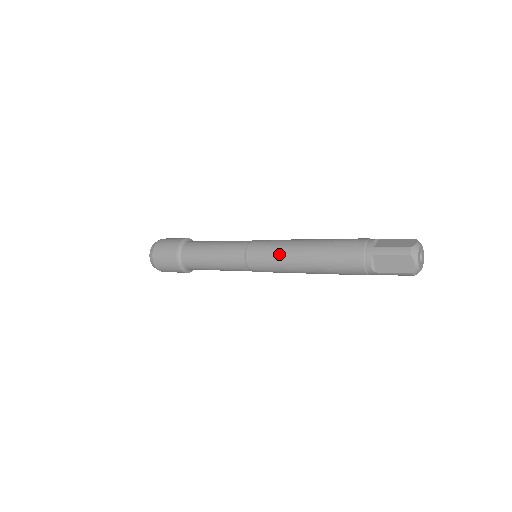
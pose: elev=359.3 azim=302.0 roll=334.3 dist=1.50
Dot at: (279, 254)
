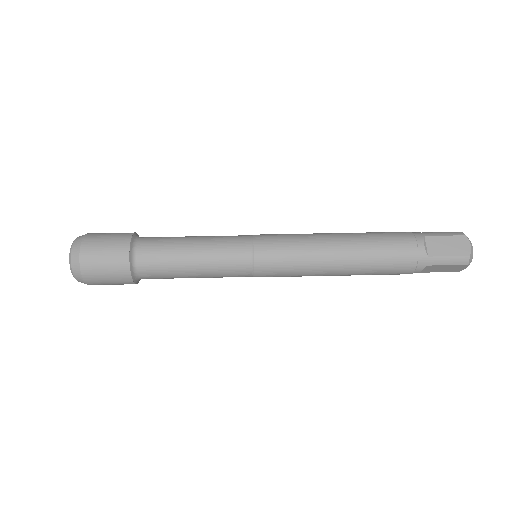
Dot at: (306, 268)
